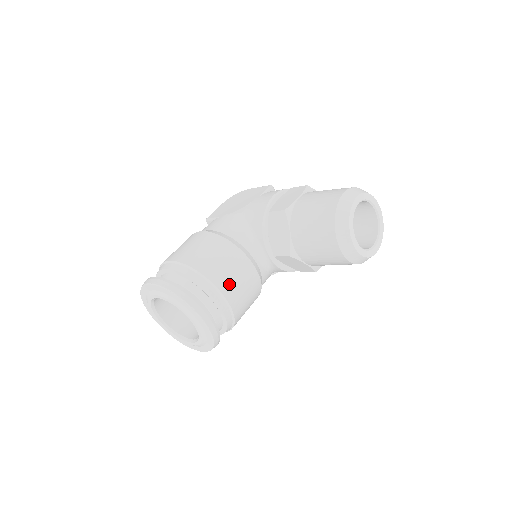
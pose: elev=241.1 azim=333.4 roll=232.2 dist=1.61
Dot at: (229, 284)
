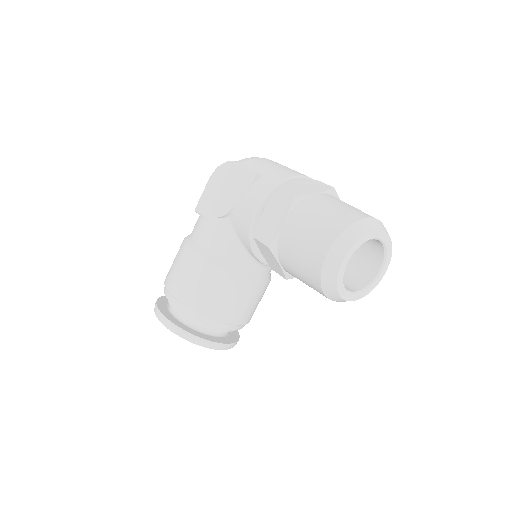
Dot at: (231, 312)
